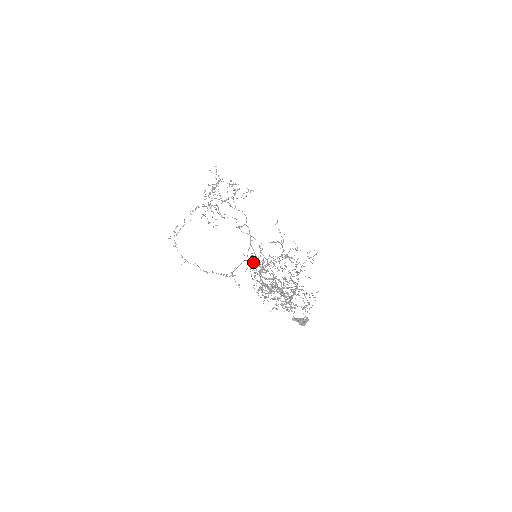
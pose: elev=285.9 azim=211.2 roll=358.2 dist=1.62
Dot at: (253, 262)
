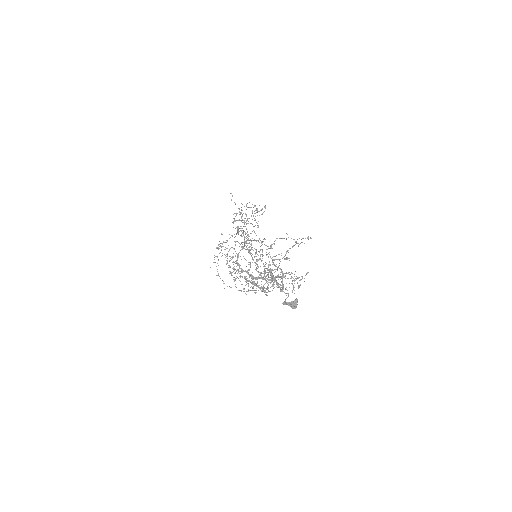
Dot at: occluded
